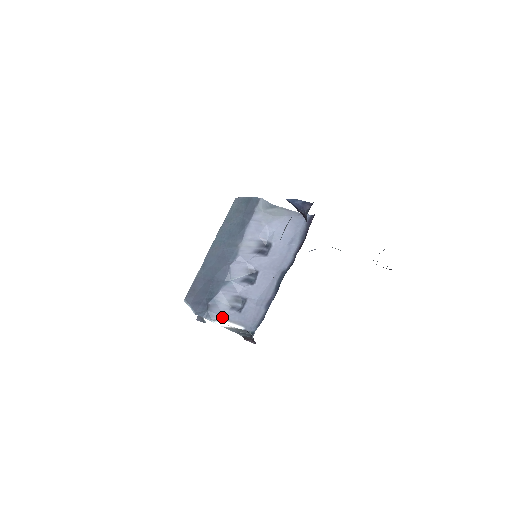
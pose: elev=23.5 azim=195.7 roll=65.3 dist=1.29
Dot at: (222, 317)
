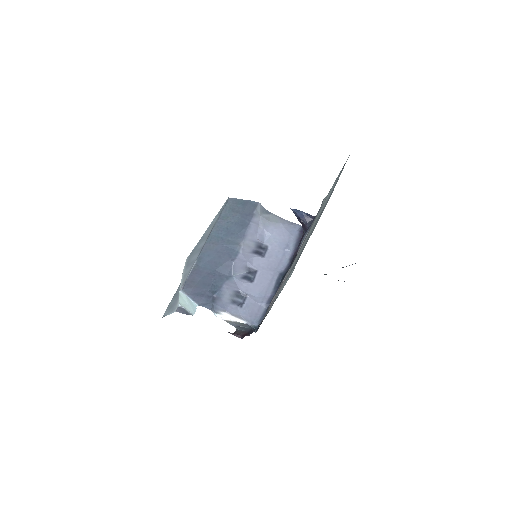
Dot at: (224, 310)
